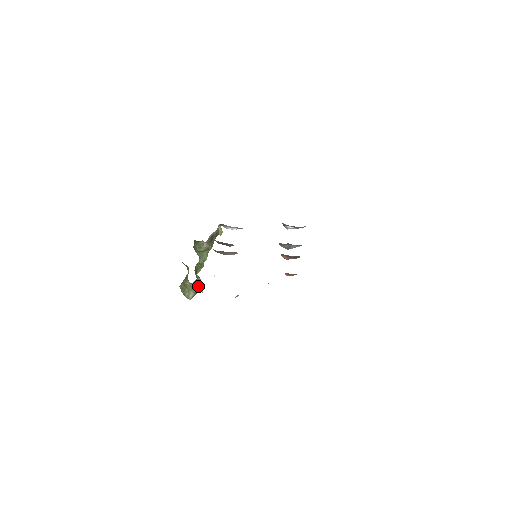
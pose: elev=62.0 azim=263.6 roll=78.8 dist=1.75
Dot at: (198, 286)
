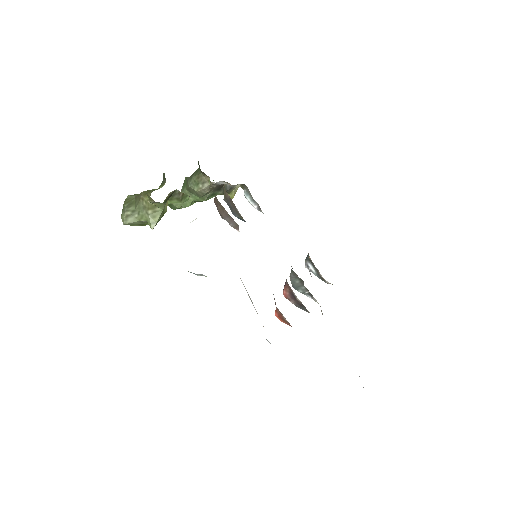
Dot at: (155, 215)
